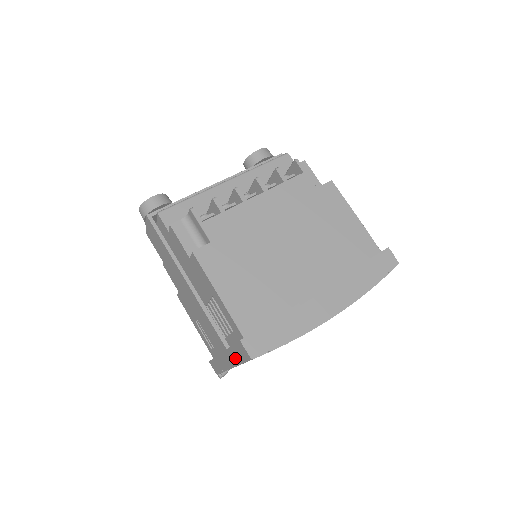
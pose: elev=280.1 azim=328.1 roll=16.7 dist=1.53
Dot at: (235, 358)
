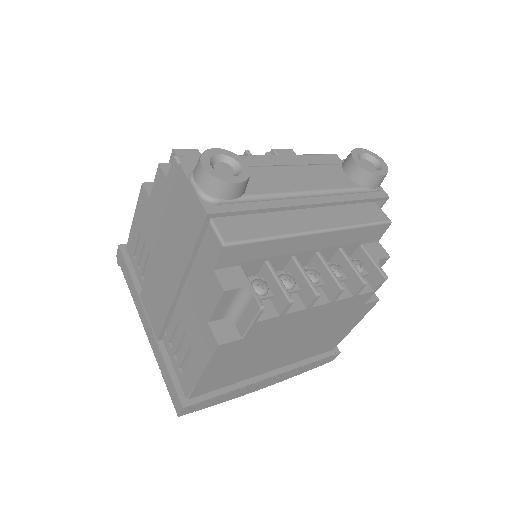
Dot at: (160, 363)
